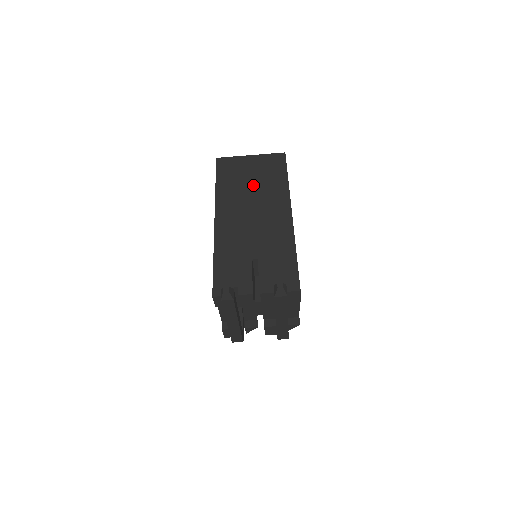
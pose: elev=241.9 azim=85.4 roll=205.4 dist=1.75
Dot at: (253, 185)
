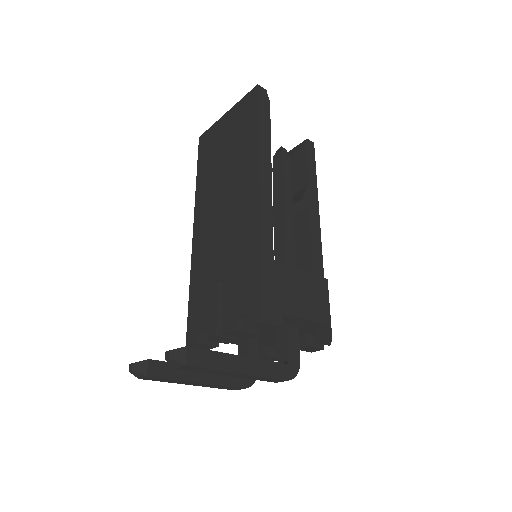
Dot at: (225, 160)
